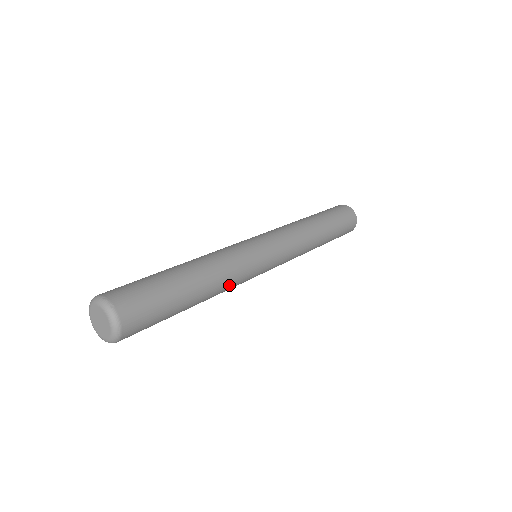
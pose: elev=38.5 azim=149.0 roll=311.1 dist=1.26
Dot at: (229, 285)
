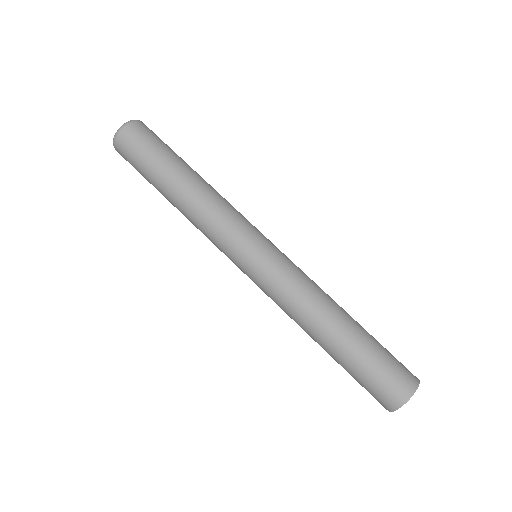
Dot at: (210, 207)
